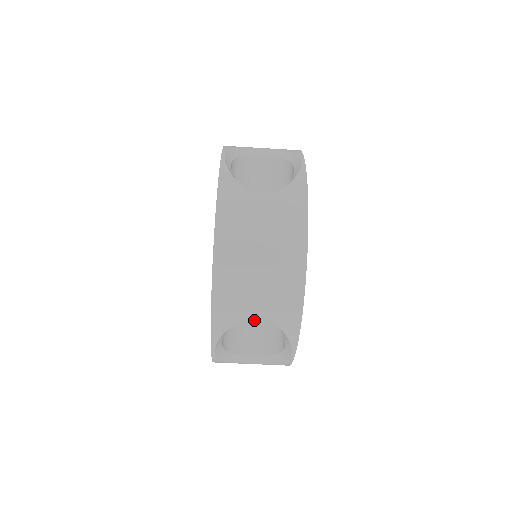
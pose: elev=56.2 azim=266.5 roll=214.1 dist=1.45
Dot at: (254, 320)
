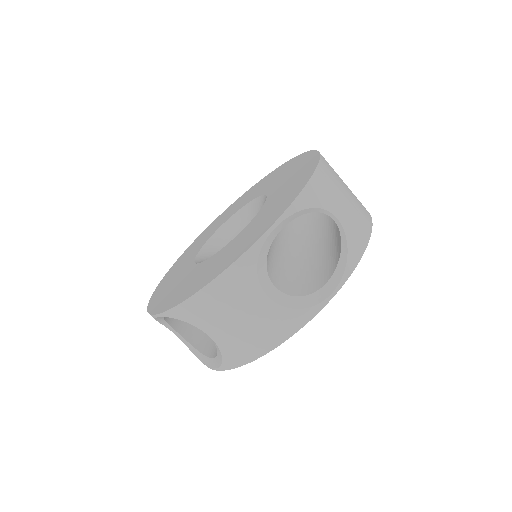
Dot at: (279, 265)
